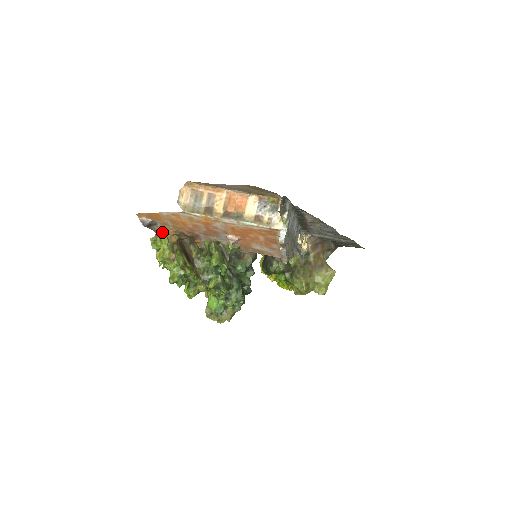
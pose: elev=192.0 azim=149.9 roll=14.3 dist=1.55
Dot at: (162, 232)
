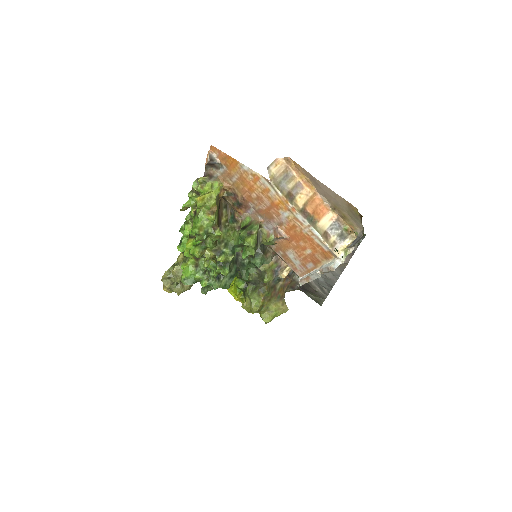
Dot at: (218, 179)
